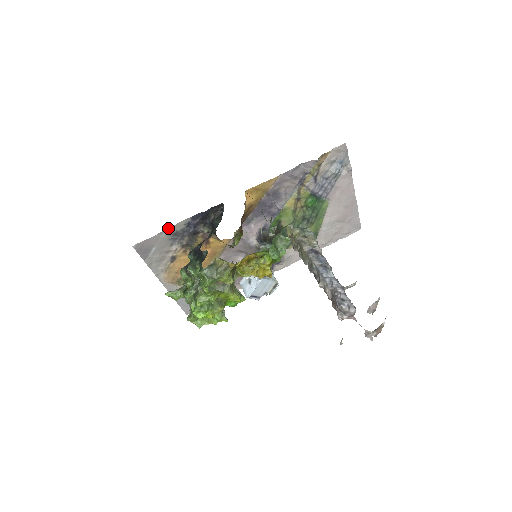
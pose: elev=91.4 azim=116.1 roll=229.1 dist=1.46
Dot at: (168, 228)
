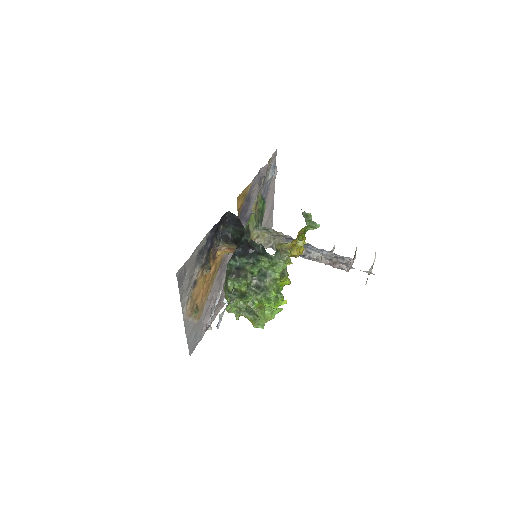
Dot at: (197, 246)
